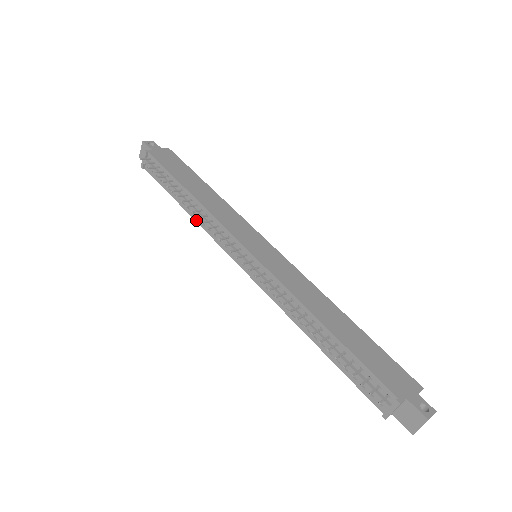
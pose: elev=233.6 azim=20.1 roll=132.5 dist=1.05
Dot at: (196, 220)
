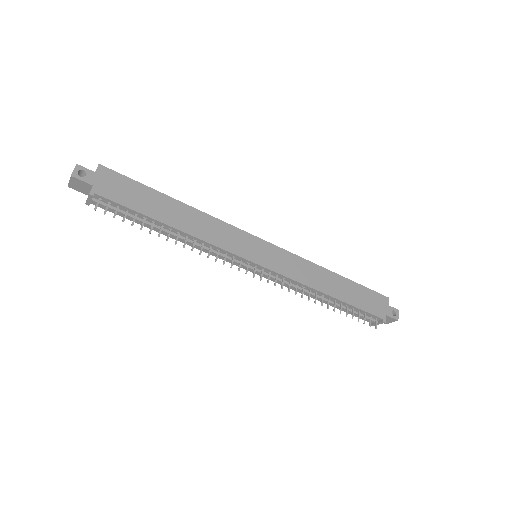
Dot at: (187, 244)
